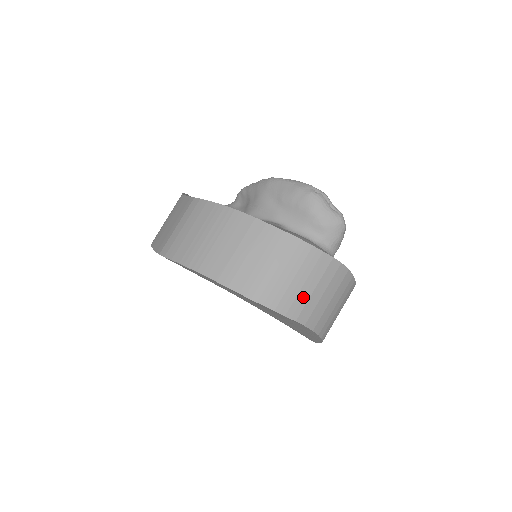
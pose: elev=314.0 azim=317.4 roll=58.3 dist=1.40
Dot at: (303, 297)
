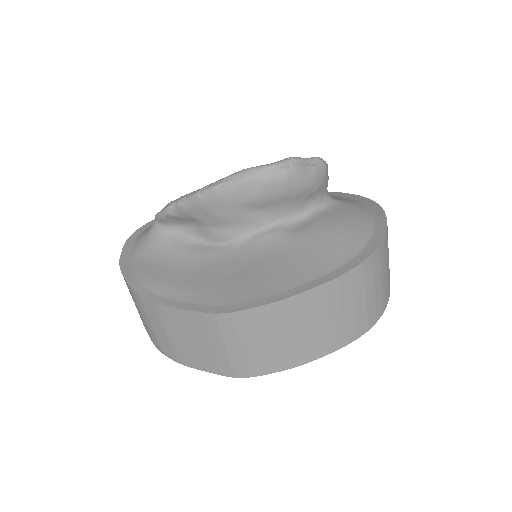
Dot at: (388, 278)
